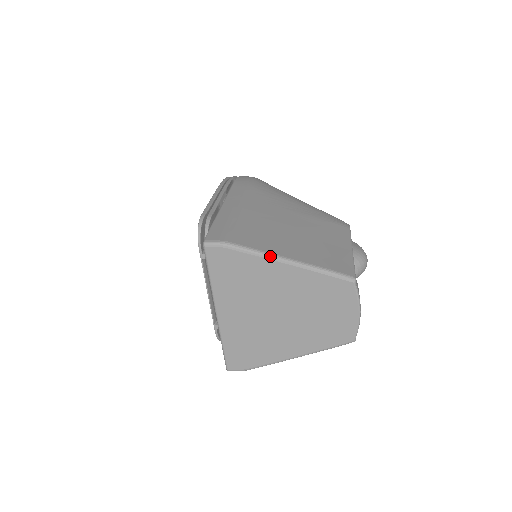
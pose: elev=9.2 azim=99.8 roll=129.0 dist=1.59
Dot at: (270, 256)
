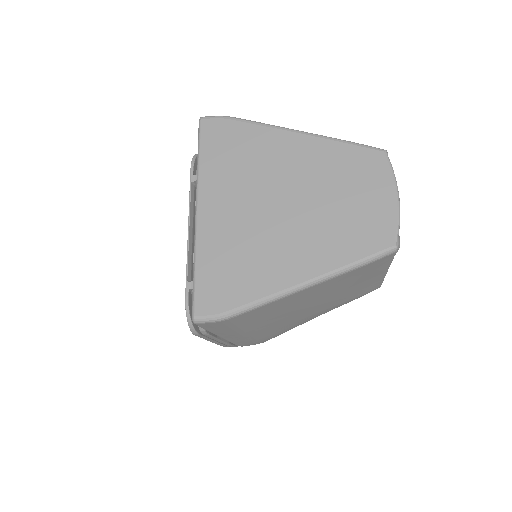
Dot at: (278, 126)
